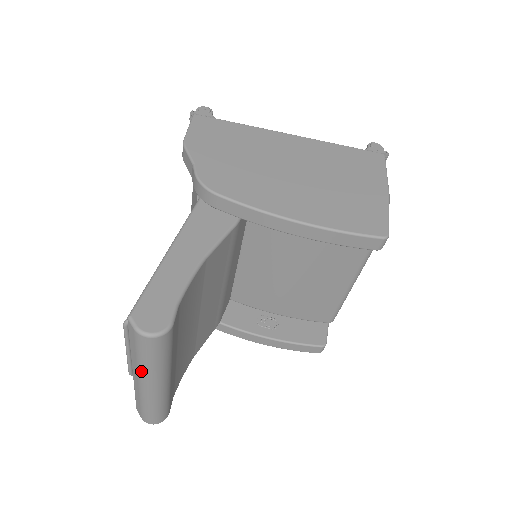
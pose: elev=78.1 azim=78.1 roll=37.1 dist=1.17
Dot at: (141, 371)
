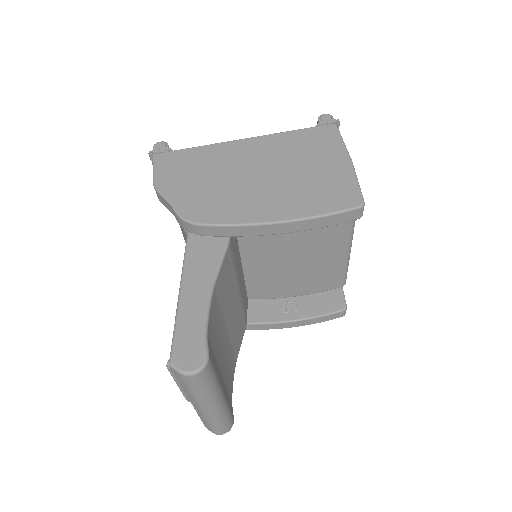
Dot at: (197, 400)
